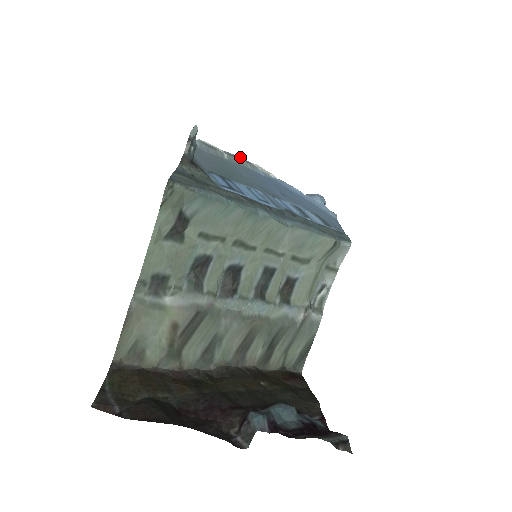
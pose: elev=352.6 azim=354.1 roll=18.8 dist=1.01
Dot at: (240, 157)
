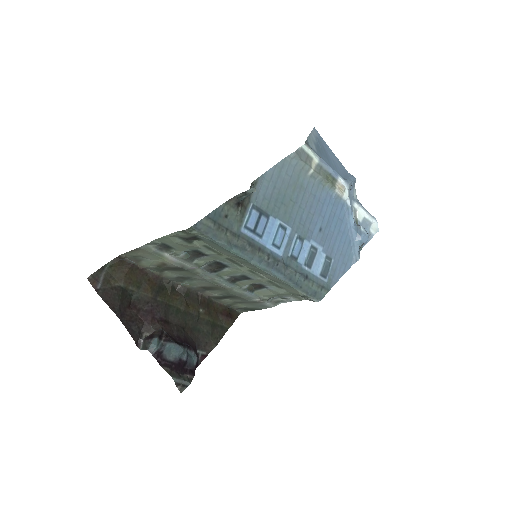
Dot at: (332, 171)
